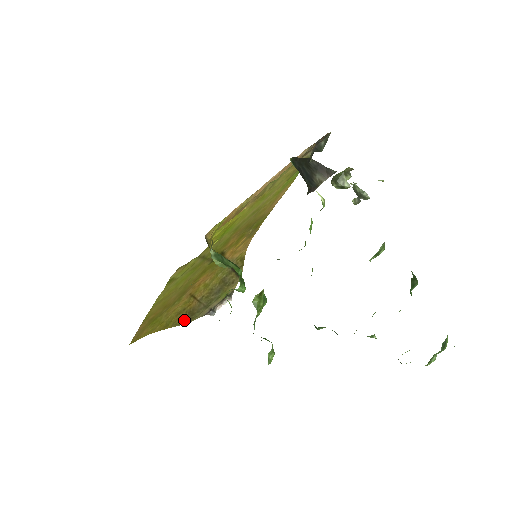
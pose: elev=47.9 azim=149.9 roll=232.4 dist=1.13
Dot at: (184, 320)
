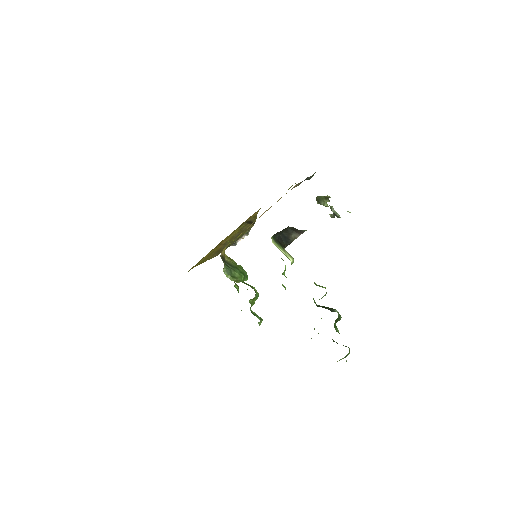
Dot at: (214, 255)
